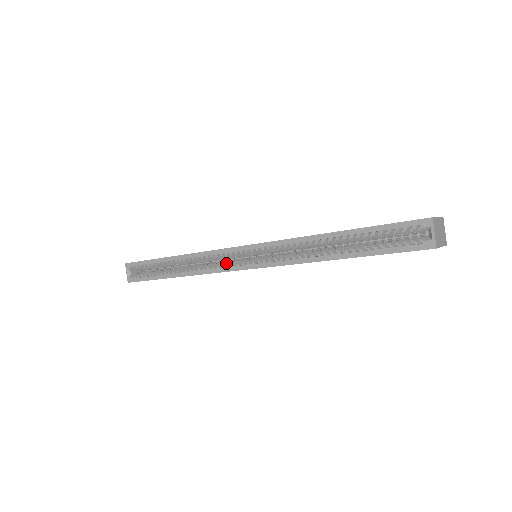
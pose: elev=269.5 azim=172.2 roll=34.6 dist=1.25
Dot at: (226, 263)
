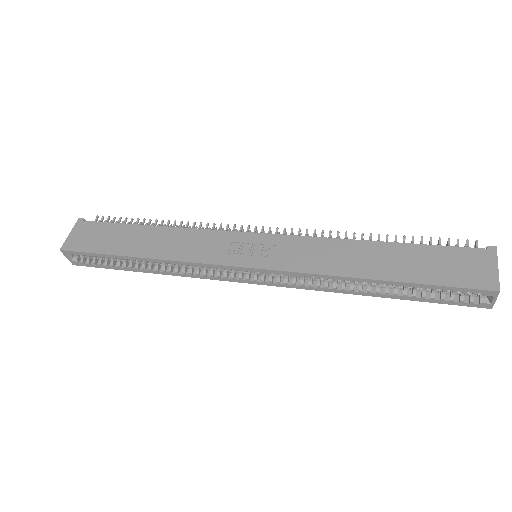
Dot at: (221, 270)
